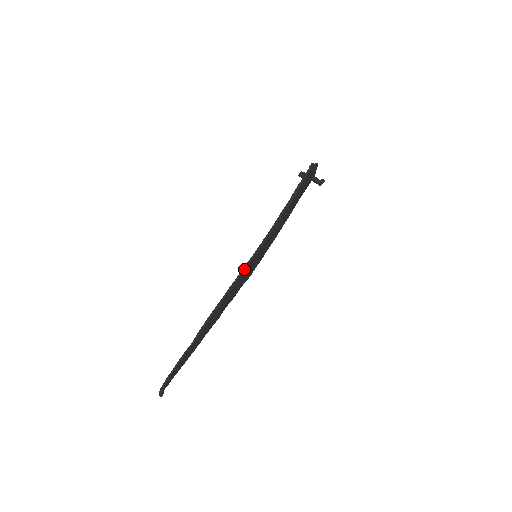
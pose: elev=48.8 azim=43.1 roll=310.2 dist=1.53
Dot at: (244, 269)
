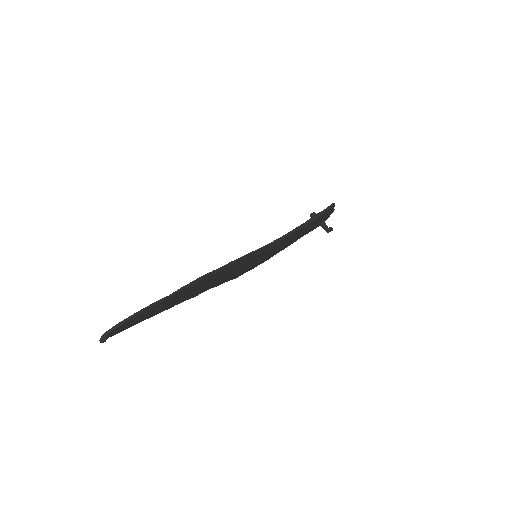
Dot at: (248, 255)
